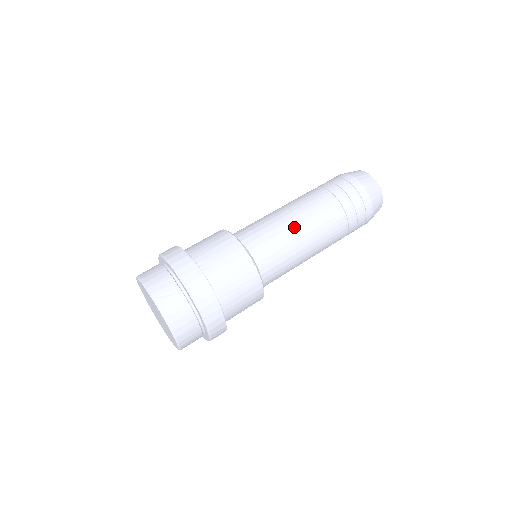
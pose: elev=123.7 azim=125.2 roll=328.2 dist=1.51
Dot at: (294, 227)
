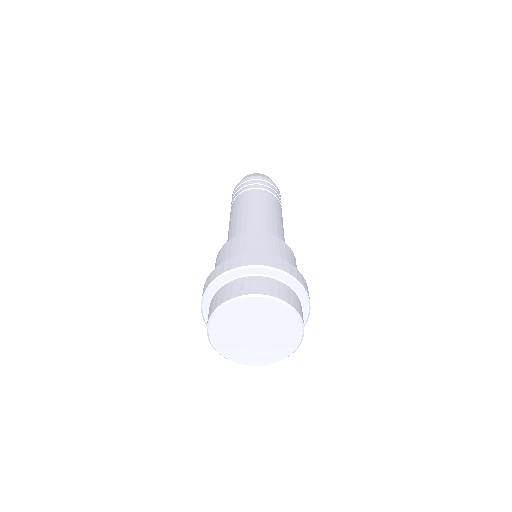
Dot at: (249, 212)
